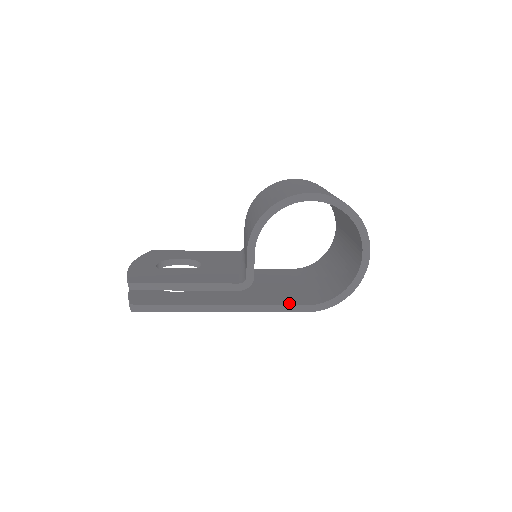
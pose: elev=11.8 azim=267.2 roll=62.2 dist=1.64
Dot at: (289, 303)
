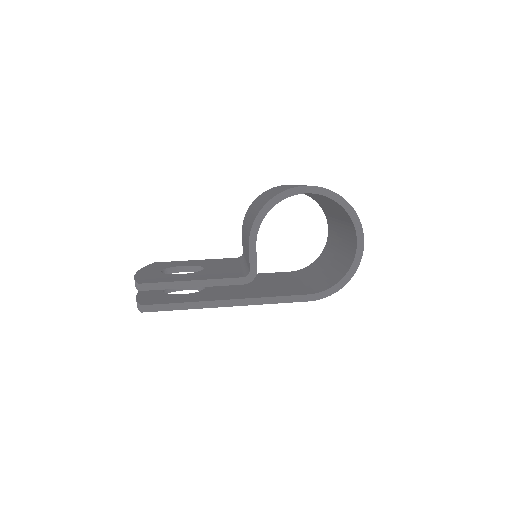
Dot at: (292, 294)
